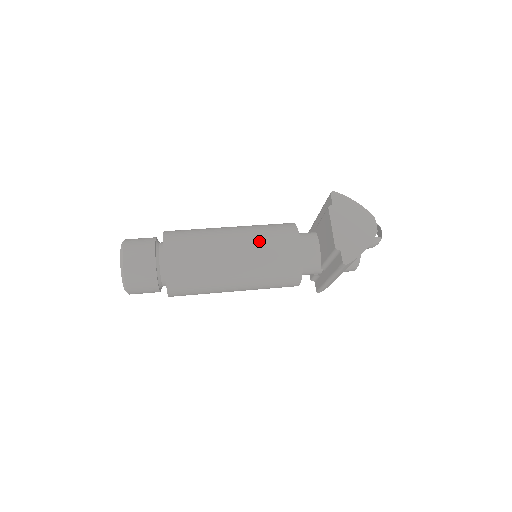
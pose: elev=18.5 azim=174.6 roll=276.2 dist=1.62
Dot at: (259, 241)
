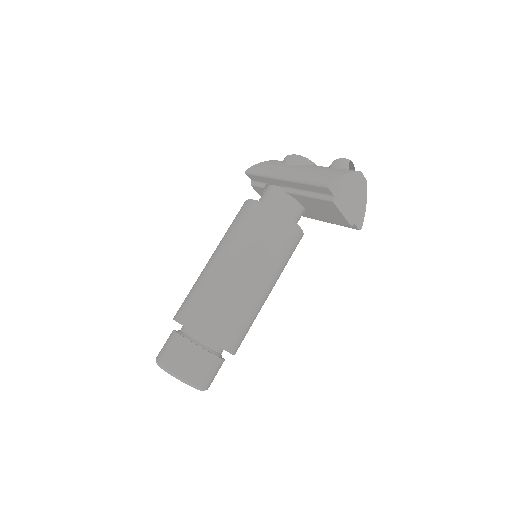
Dot at: (274, 260)
